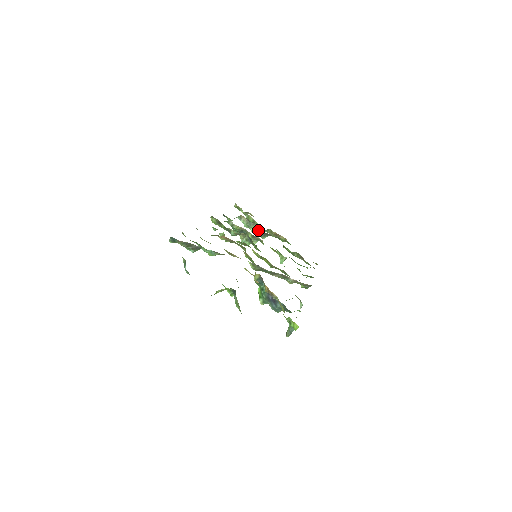
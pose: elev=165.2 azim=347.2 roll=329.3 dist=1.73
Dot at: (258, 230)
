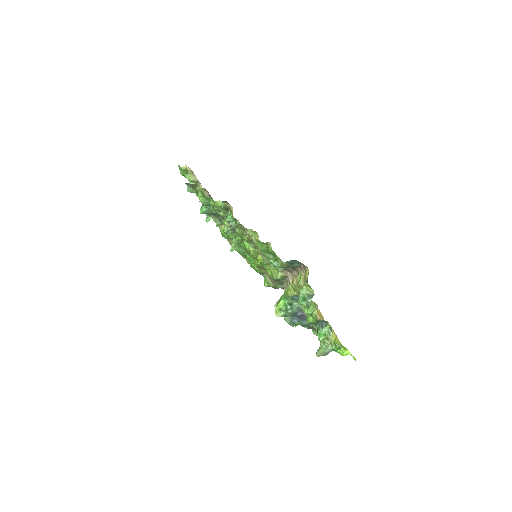
Dot at: occluded
